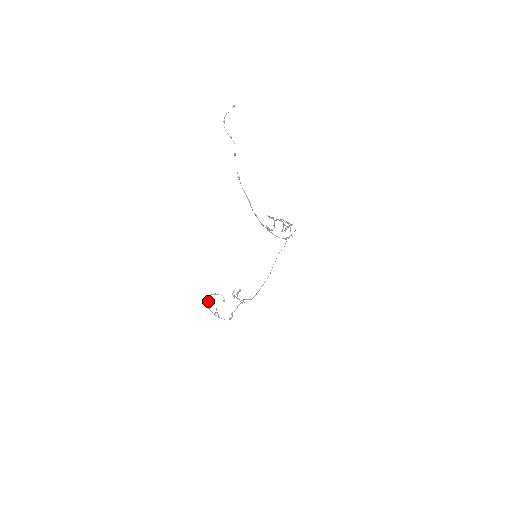
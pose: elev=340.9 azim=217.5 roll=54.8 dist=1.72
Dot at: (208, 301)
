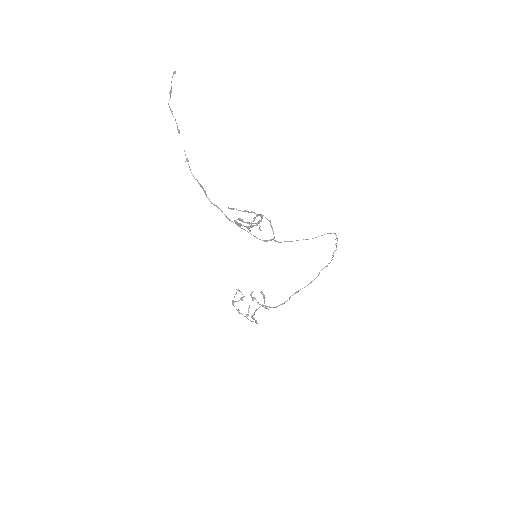
Dot at: occluded
